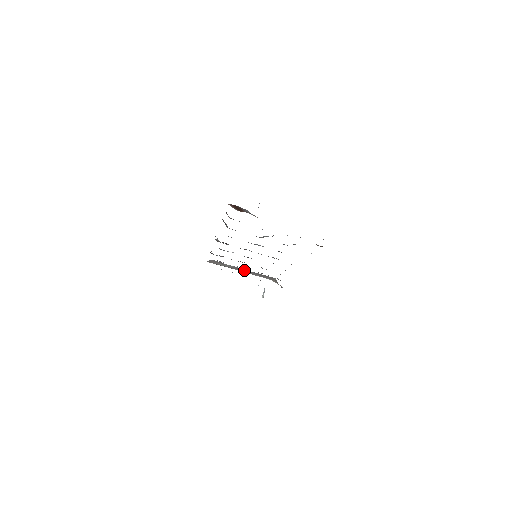
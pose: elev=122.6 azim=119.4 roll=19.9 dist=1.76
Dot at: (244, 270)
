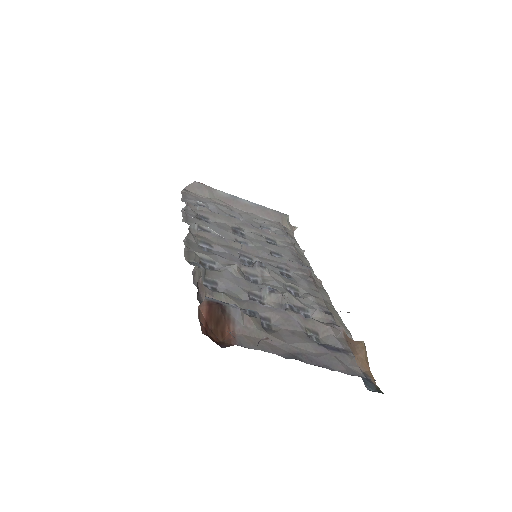
Dot at: (242, 202)
